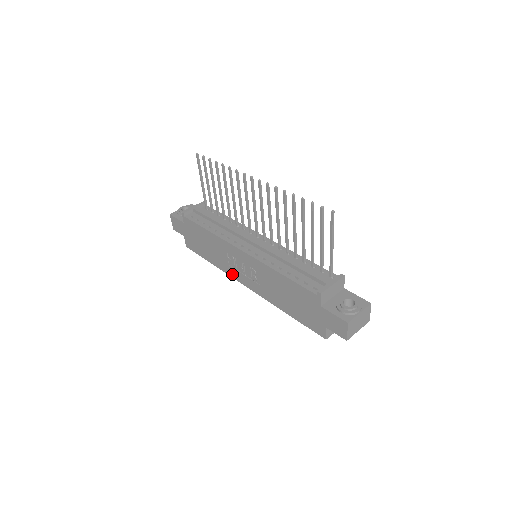
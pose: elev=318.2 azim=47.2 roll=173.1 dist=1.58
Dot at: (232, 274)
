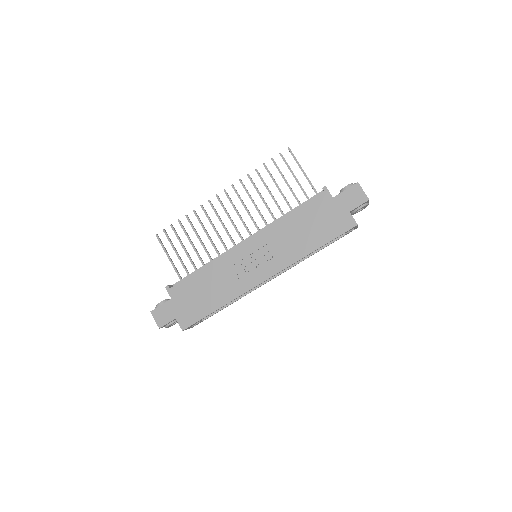
Dot at: (247, 286)
